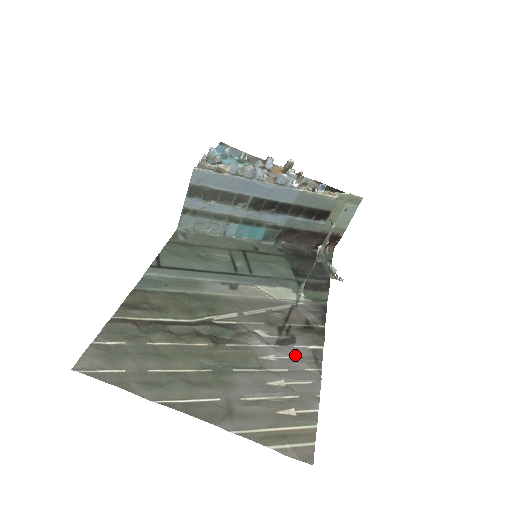
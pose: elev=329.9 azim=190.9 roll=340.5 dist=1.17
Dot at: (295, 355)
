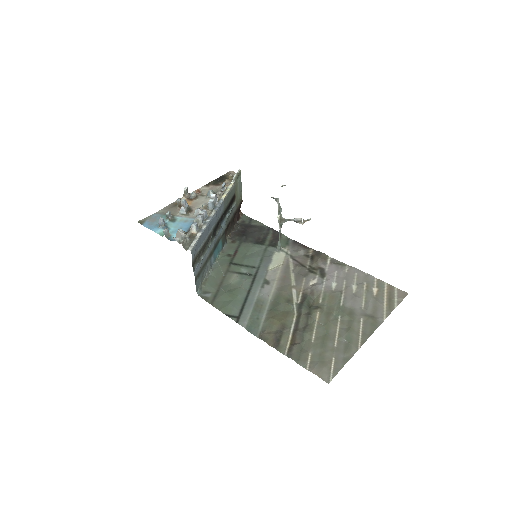
Dot at: (334, 273)
